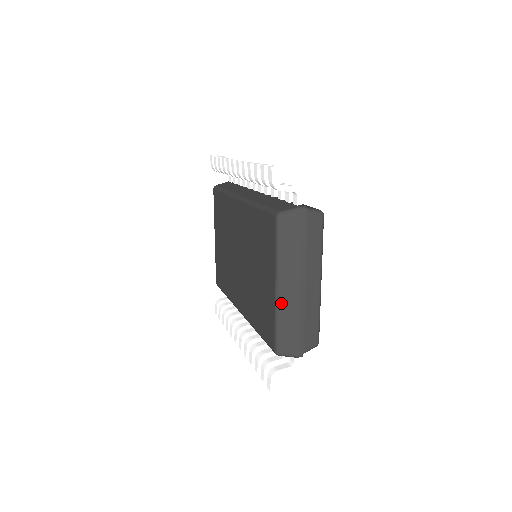
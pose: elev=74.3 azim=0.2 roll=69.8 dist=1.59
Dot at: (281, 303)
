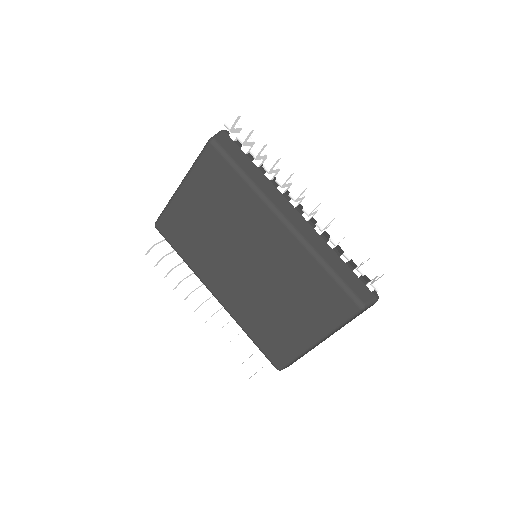
Dot at: occluded
